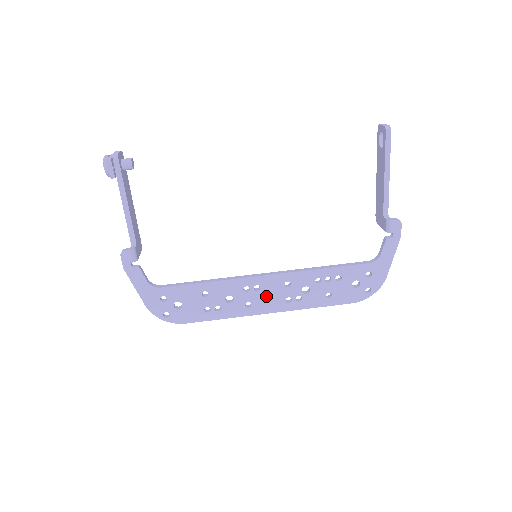
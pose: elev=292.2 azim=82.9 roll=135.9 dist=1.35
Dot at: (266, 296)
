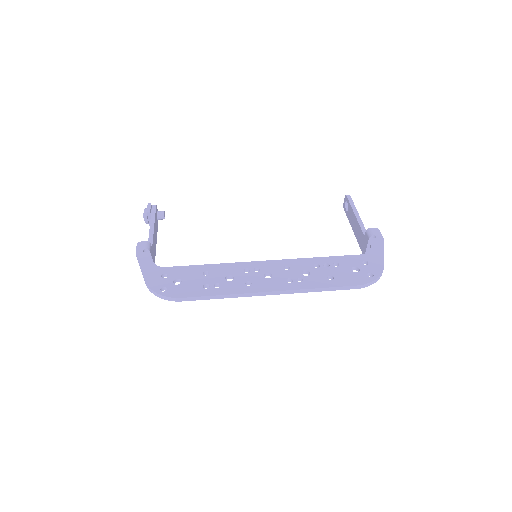
Dot at: (267, 281)
